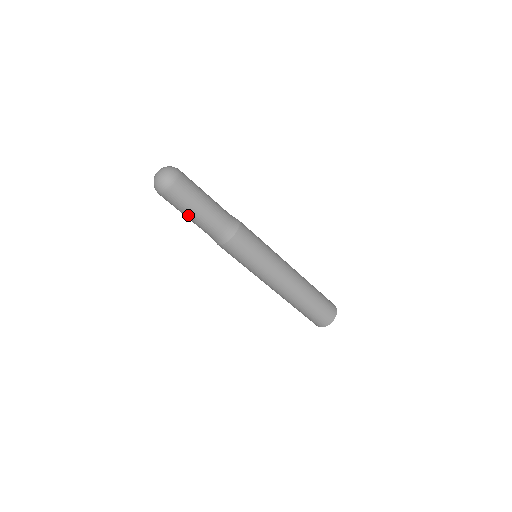
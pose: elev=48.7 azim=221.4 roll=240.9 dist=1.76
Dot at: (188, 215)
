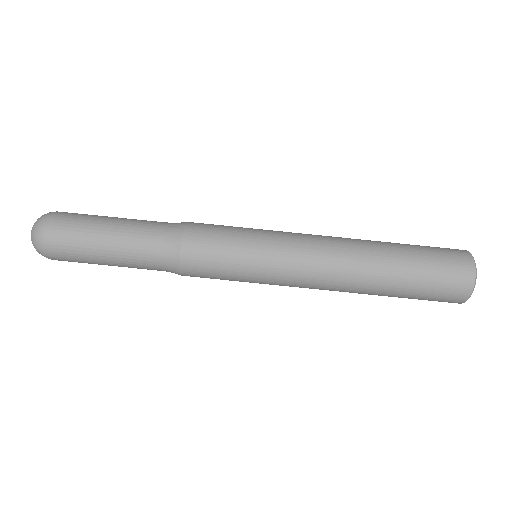
Dot at: (104, 264)
